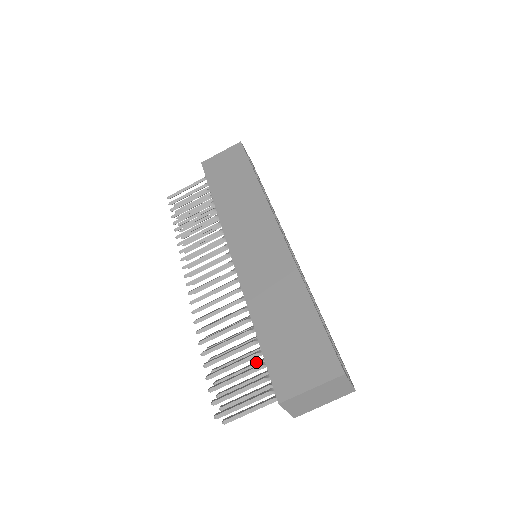
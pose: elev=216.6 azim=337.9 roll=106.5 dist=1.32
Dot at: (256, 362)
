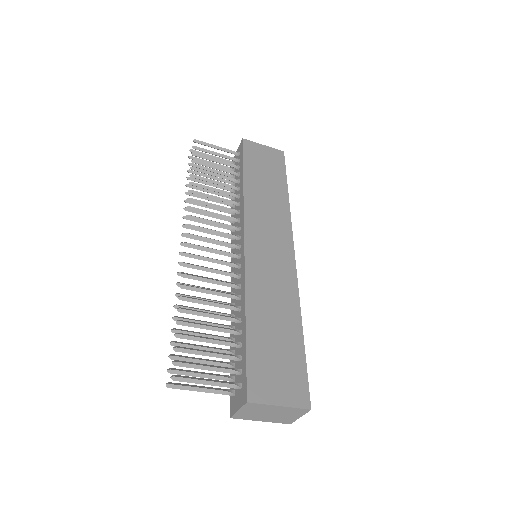
Dot at: (221, 348)
